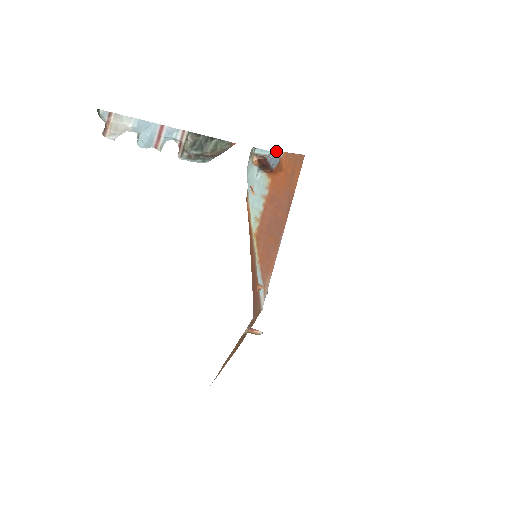
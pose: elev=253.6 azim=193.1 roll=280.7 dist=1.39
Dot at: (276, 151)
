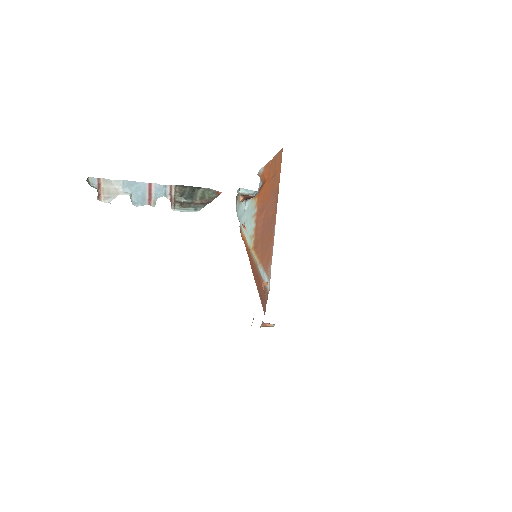
Dot at: (257, 174)
